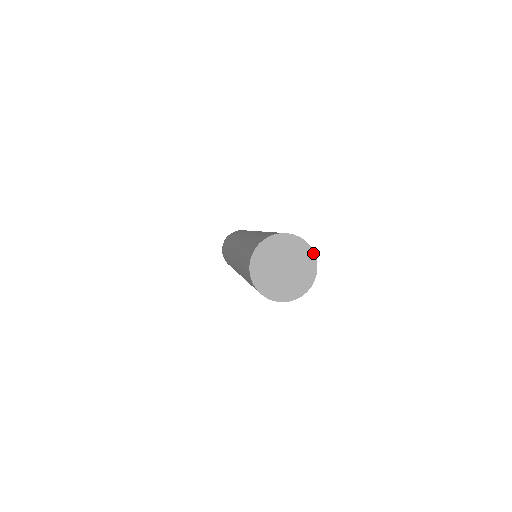
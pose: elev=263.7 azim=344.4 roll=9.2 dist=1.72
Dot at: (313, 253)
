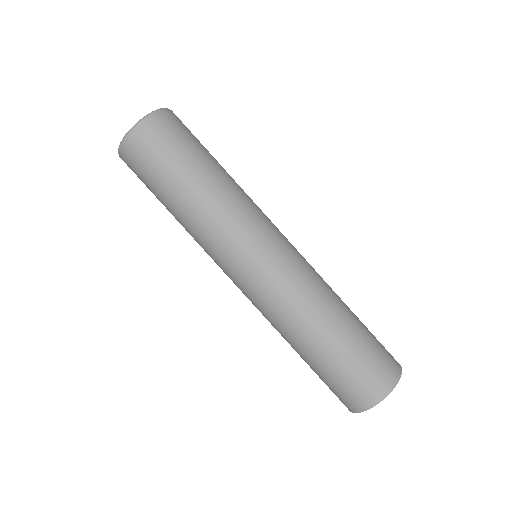
Dot at: occluded
